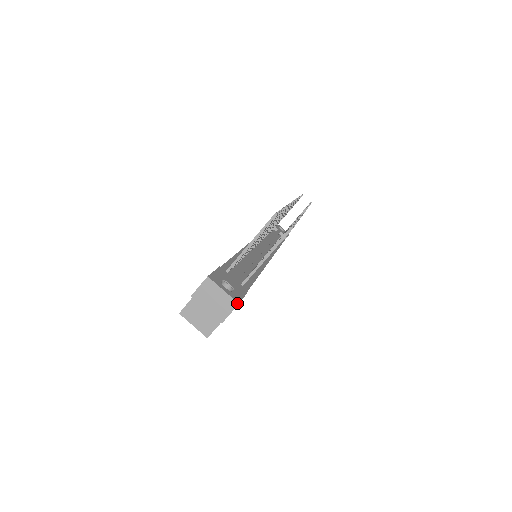
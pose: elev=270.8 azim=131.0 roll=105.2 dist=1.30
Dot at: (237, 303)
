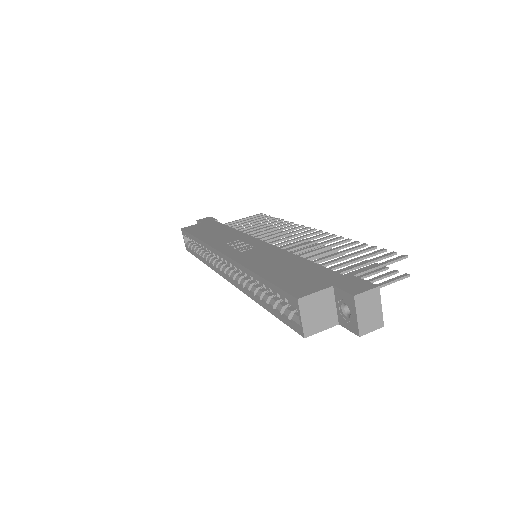
Dot at: (383, 325)
